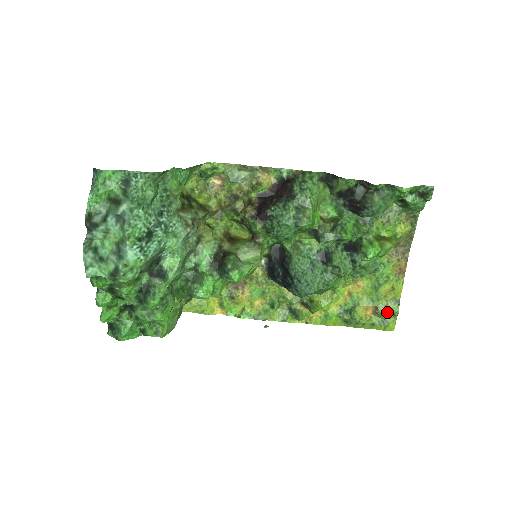
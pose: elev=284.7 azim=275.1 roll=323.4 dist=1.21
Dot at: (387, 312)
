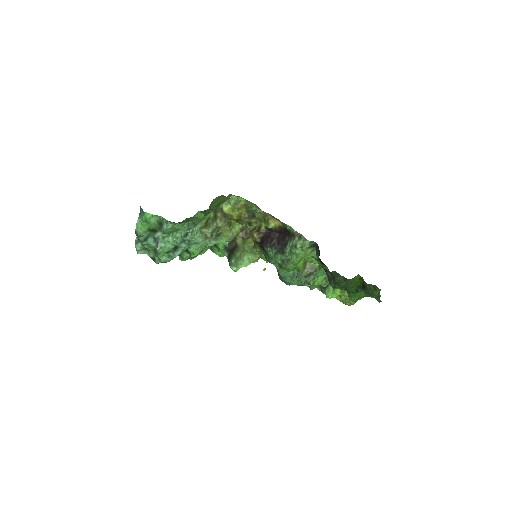
Dot at: (346, 301)
